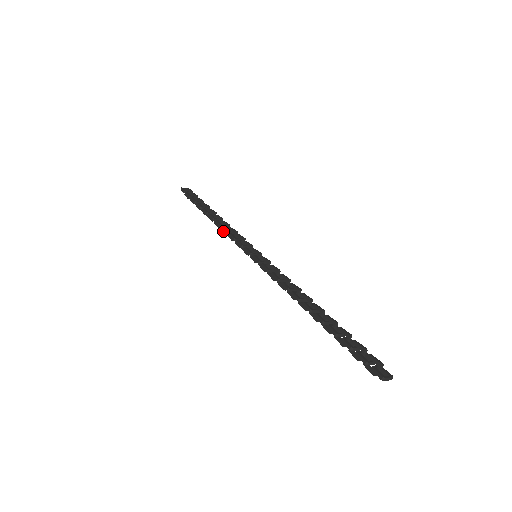
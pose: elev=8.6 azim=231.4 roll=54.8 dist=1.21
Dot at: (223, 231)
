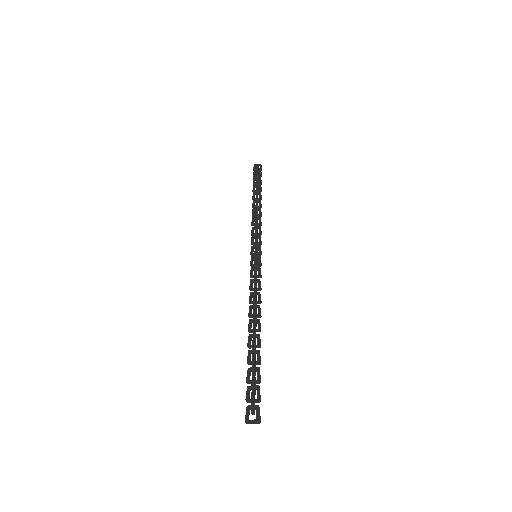
Dot at: occluded
